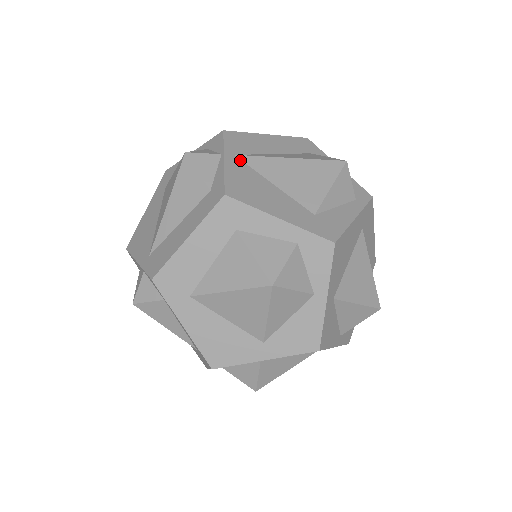
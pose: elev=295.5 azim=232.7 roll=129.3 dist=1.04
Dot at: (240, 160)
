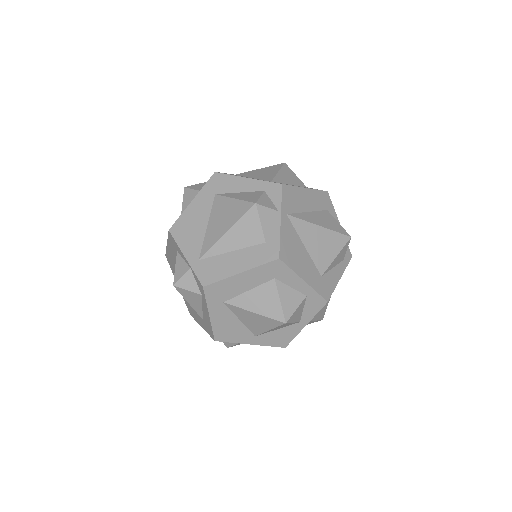
Dot at: (289, 220)
